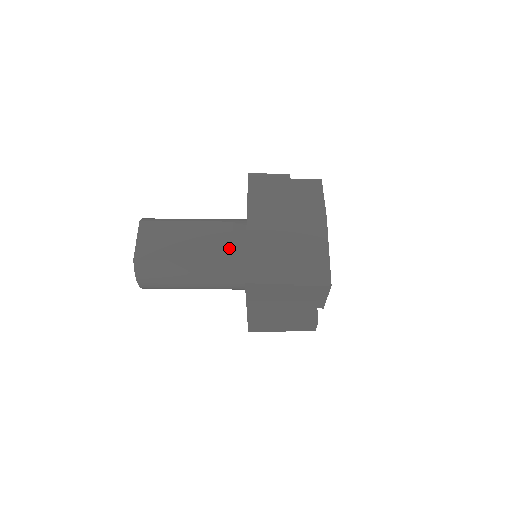
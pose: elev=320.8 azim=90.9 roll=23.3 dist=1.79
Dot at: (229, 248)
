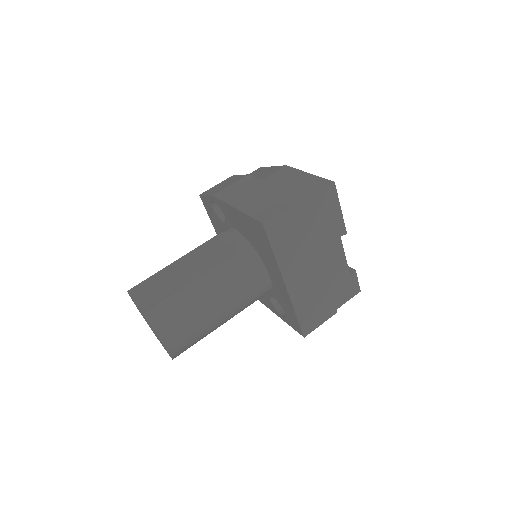
Dot at: (227, 249)
